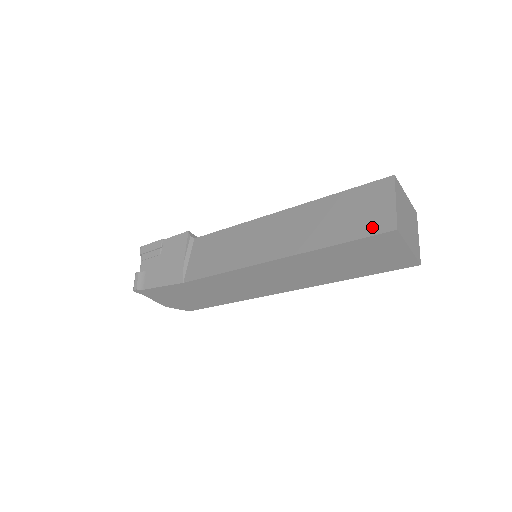
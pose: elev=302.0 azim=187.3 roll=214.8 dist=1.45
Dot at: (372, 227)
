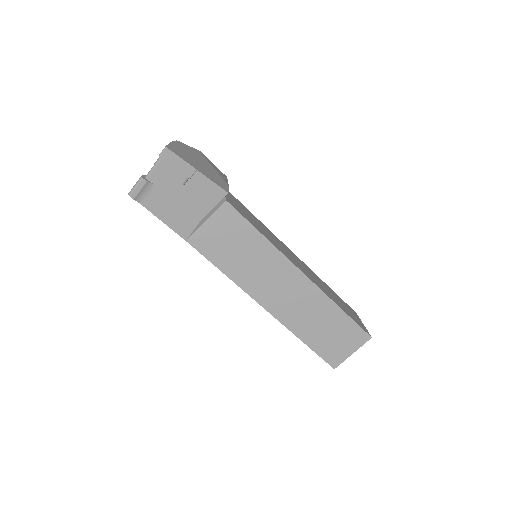
Dot at: (329, 355)
